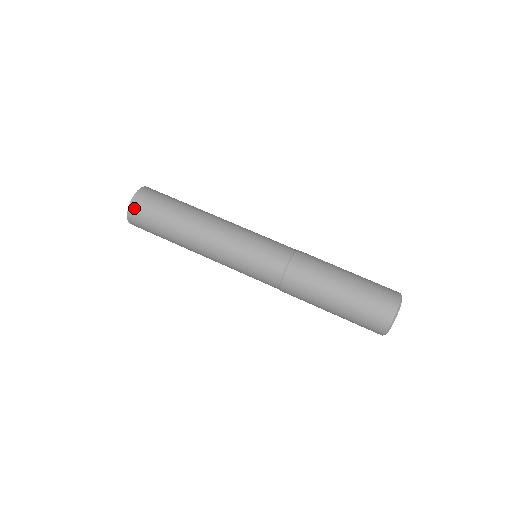
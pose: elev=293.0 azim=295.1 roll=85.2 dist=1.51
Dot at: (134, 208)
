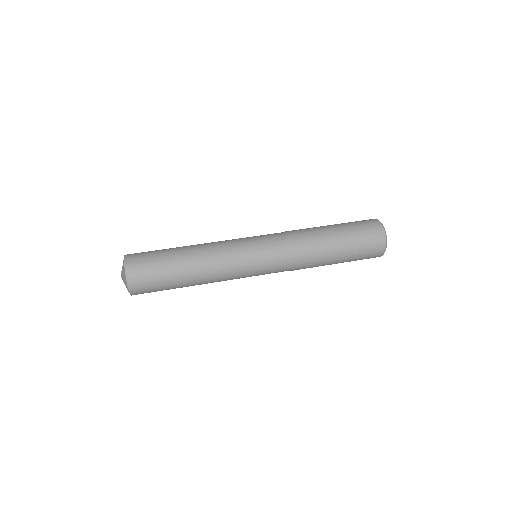
Dot at: (130, 257)
